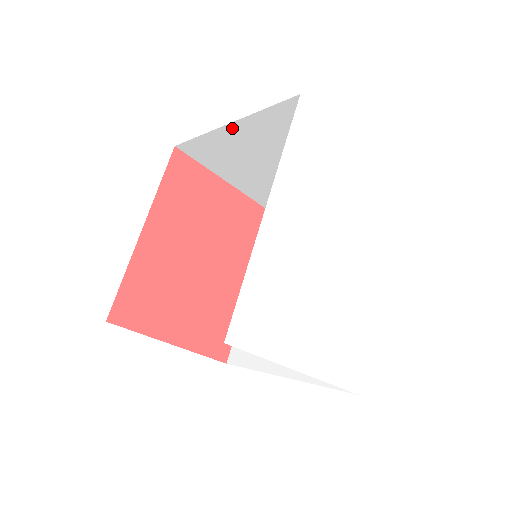
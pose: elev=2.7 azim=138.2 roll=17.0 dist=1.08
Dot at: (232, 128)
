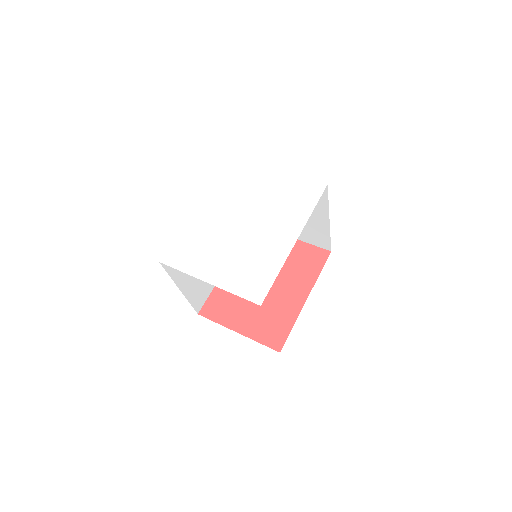
Dot at: occluded
